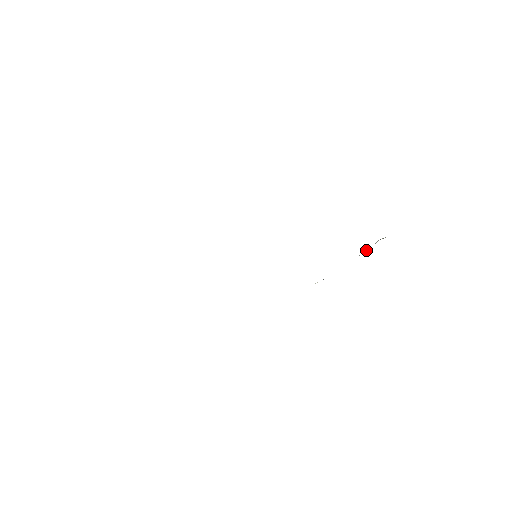
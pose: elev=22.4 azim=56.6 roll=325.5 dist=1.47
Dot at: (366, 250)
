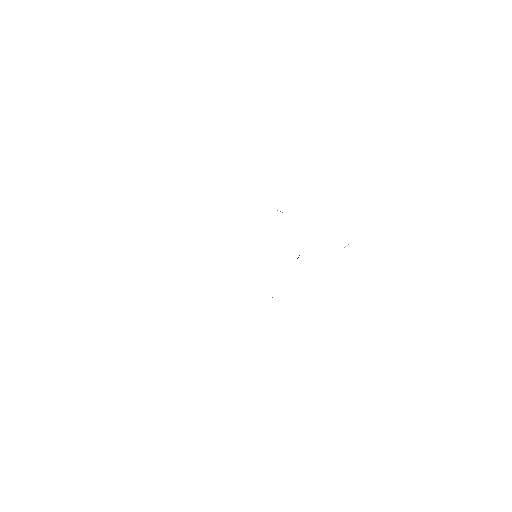
Dot at: occluded
